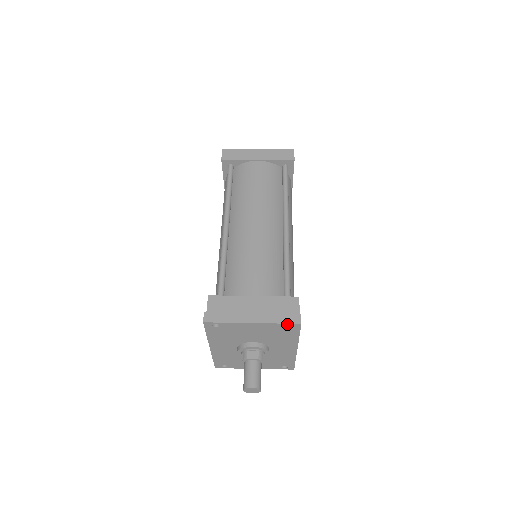
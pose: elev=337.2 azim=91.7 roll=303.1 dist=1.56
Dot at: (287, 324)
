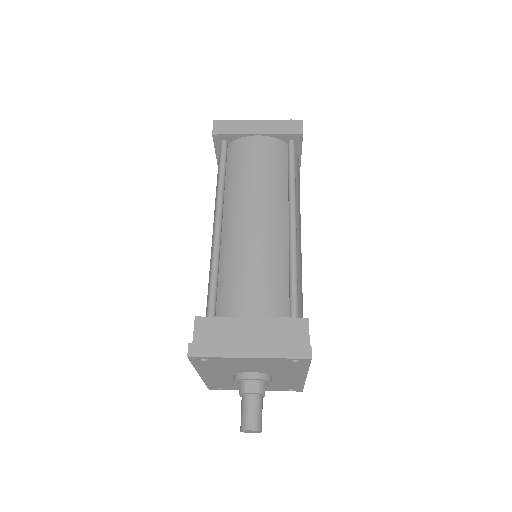
Dot at: (293, 359)
